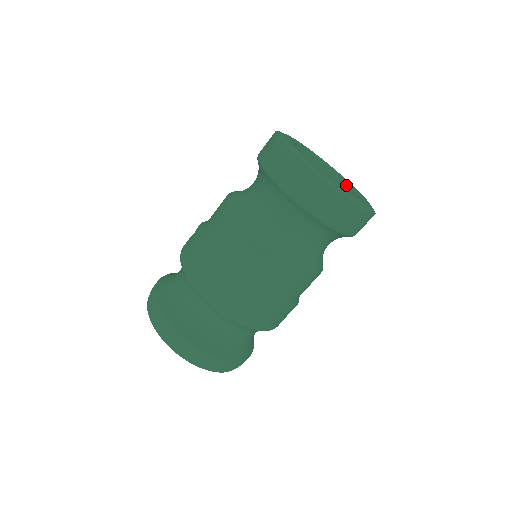
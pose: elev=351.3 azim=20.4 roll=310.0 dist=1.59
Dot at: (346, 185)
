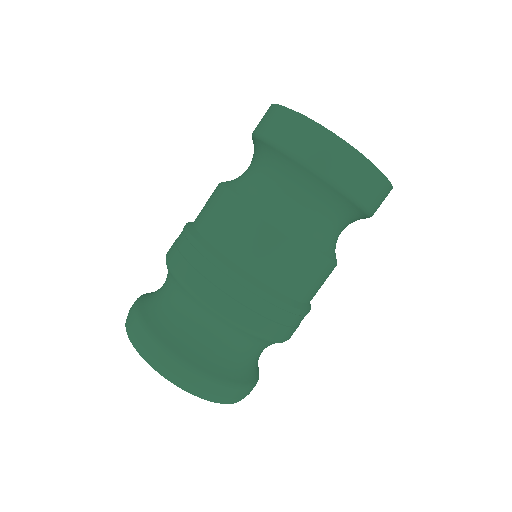
Dot at: occluded
